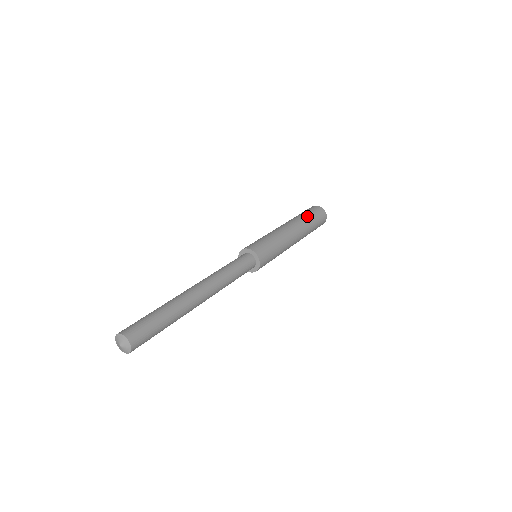
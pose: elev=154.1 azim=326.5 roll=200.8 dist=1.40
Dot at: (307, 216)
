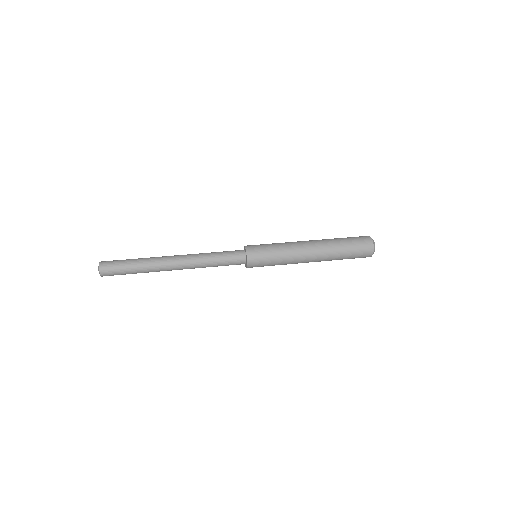
Dot at: (338, 238)
